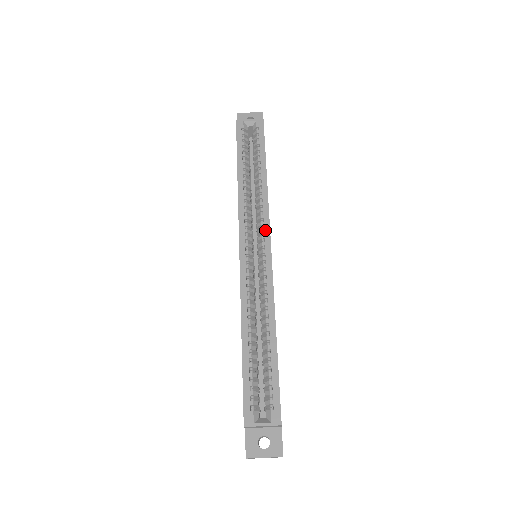
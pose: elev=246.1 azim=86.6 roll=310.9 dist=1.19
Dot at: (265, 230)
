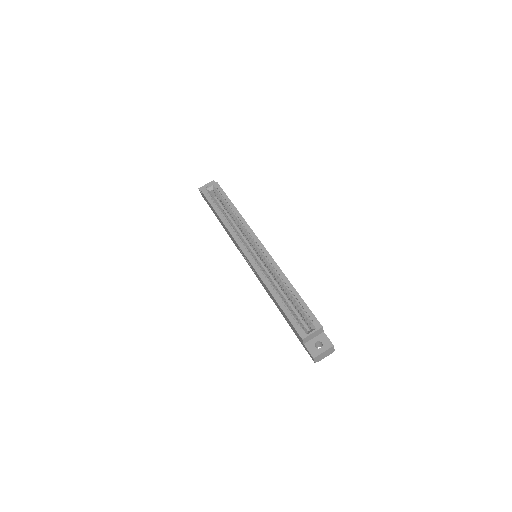
Dot at: (253, 237)
